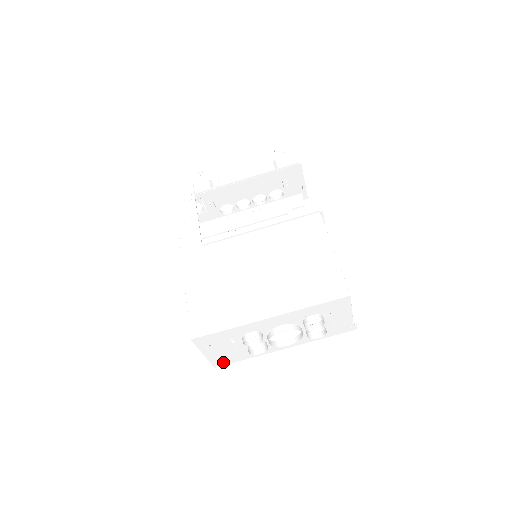
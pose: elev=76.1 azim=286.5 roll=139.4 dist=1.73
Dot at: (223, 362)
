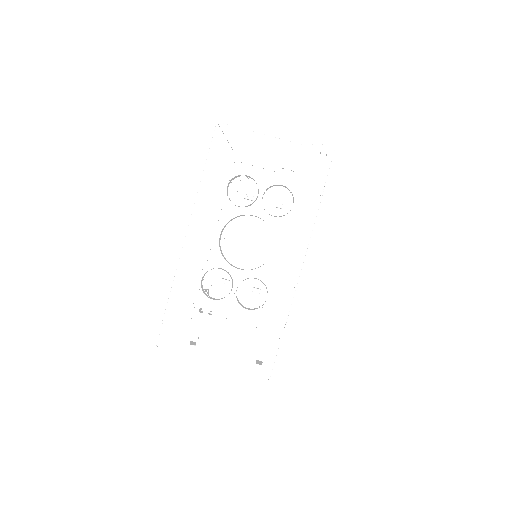
Dot at: (272, 367)
